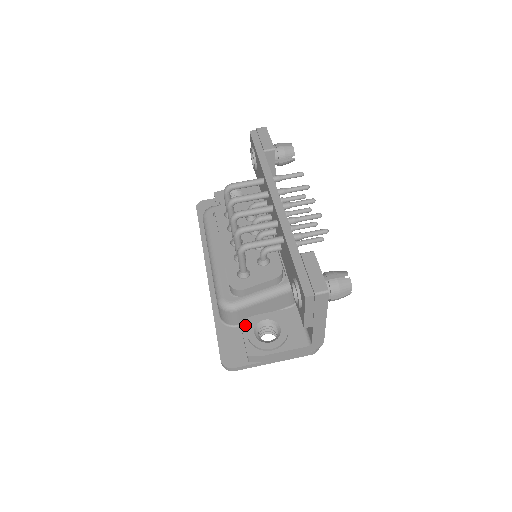
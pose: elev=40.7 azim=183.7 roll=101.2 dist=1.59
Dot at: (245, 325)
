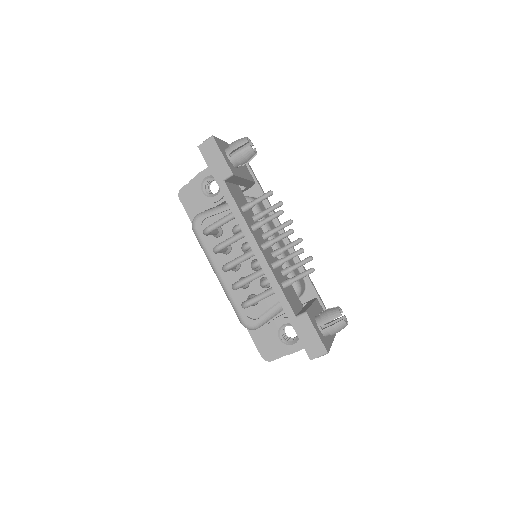
Dot at: (270, 330)
